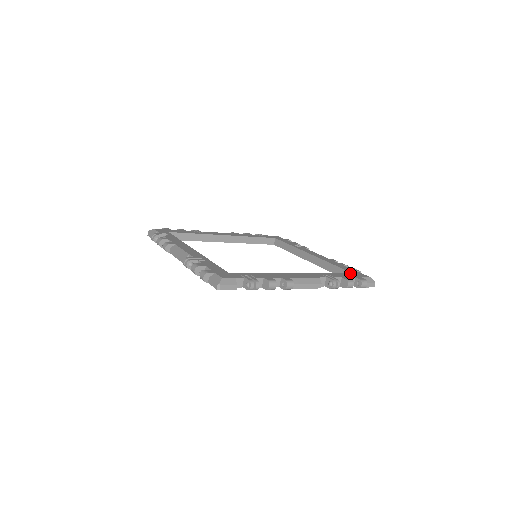
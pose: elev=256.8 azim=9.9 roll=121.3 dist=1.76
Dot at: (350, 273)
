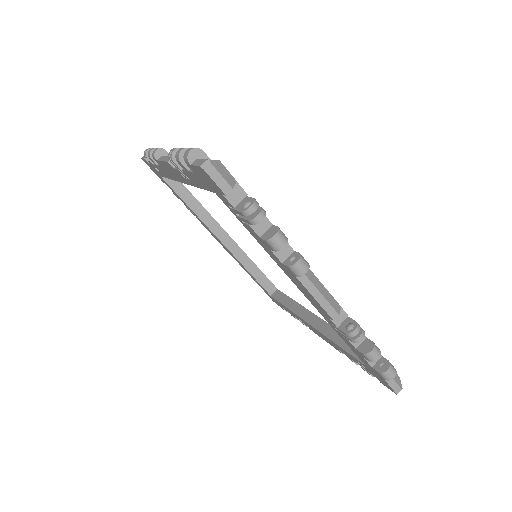
Dot at: occluded
